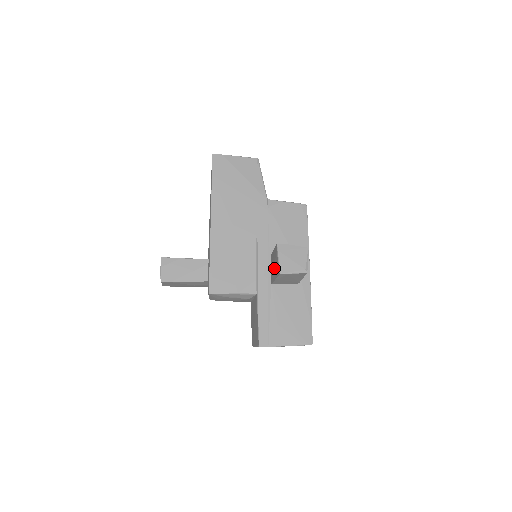
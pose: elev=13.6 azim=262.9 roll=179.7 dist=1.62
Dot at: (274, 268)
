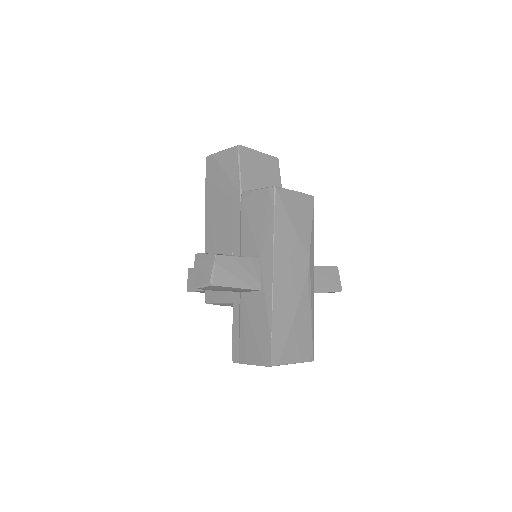
Dot at: occluded
